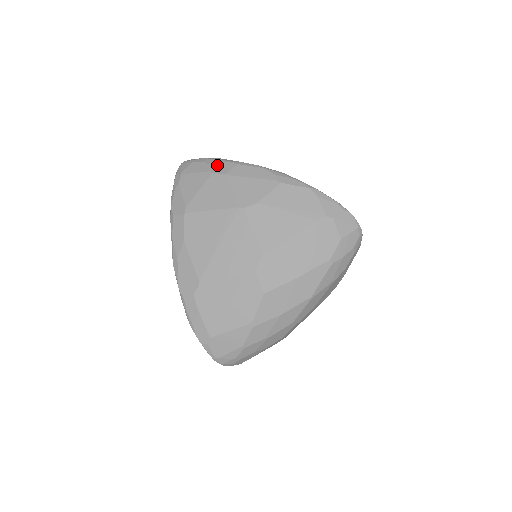
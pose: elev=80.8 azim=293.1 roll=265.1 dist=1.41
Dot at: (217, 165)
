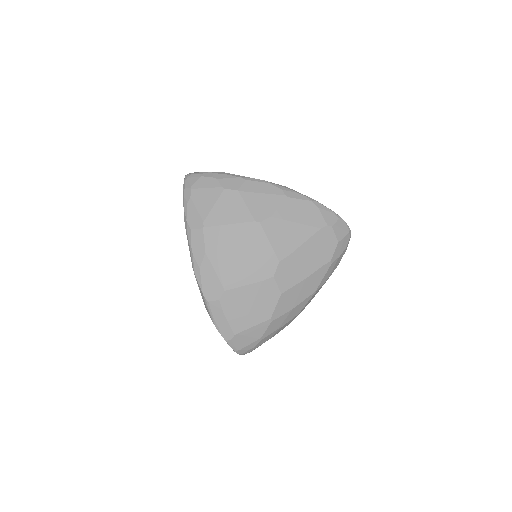
Dot at: (227, 181)
